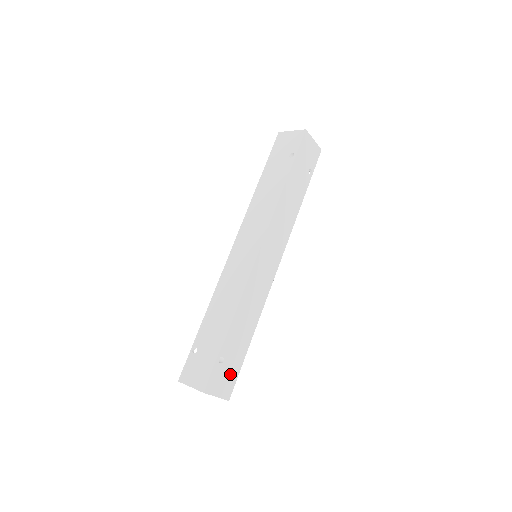
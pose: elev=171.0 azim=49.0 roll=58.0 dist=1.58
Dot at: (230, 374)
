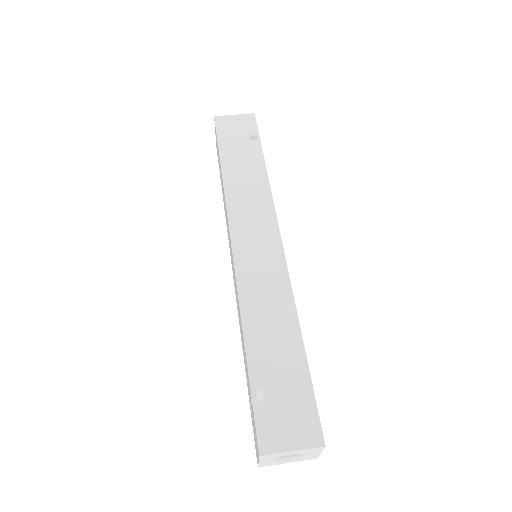
Dot at: occluded
